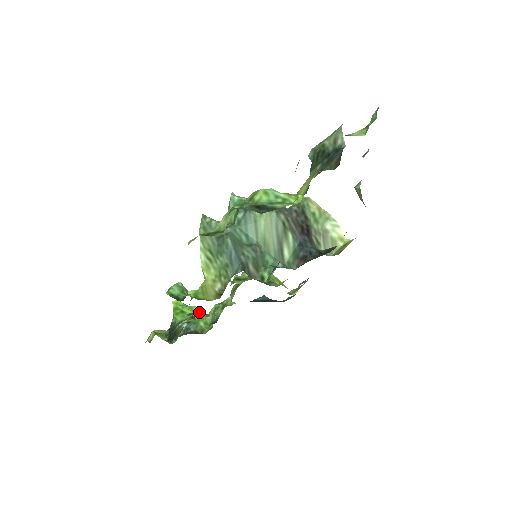
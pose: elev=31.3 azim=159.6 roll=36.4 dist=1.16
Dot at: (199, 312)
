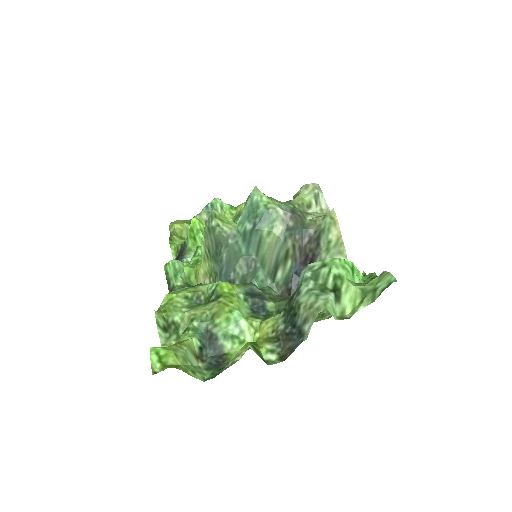
Dot at: (226, 206)
